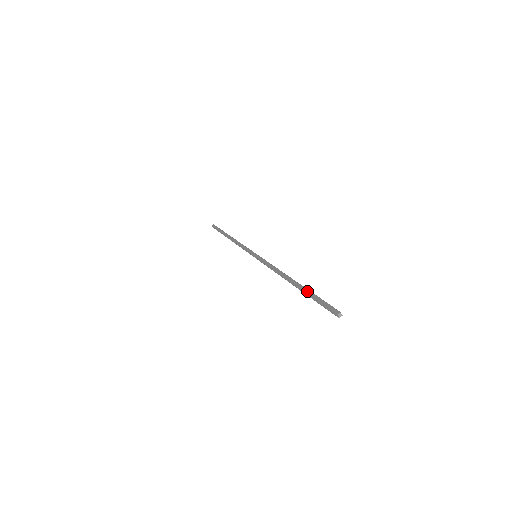
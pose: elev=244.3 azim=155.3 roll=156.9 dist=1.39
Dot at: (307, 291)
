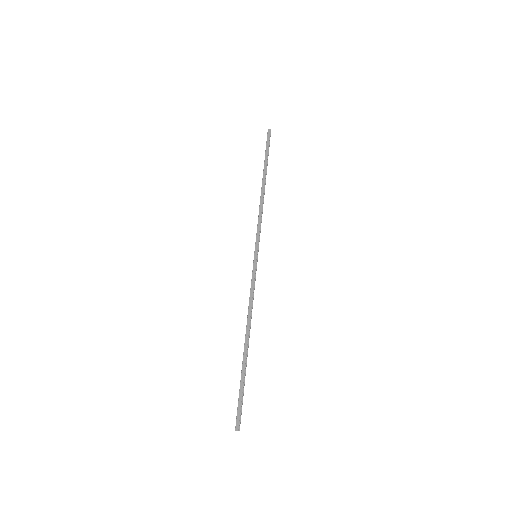
Dot at: (243, 373)
